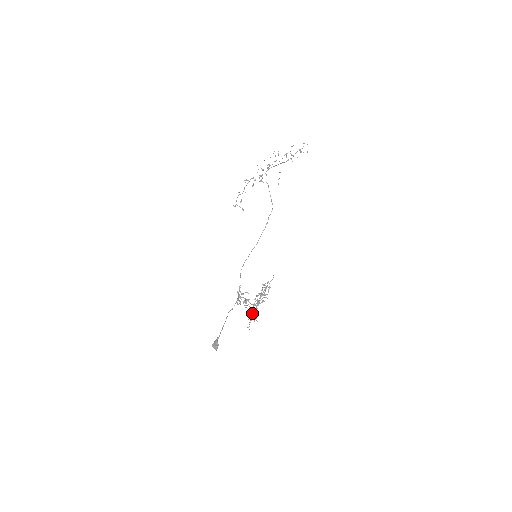
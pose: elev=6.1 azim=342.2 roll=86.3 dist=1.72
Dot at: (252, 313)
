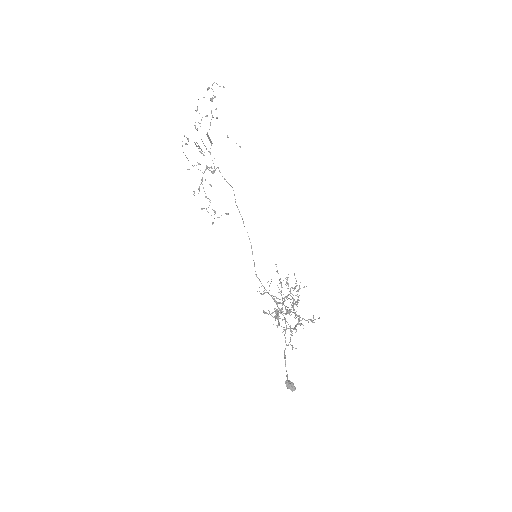
Dot at: (286, 327)
